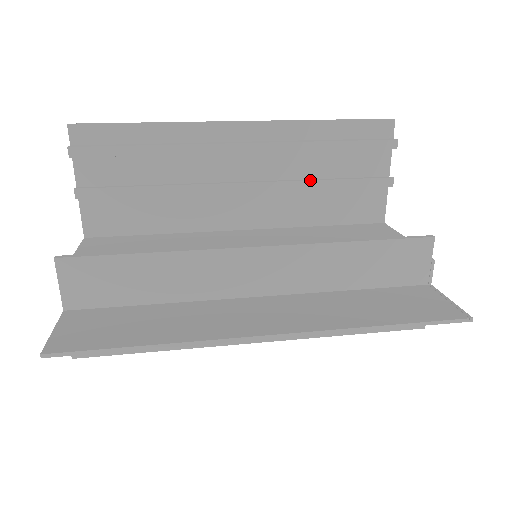
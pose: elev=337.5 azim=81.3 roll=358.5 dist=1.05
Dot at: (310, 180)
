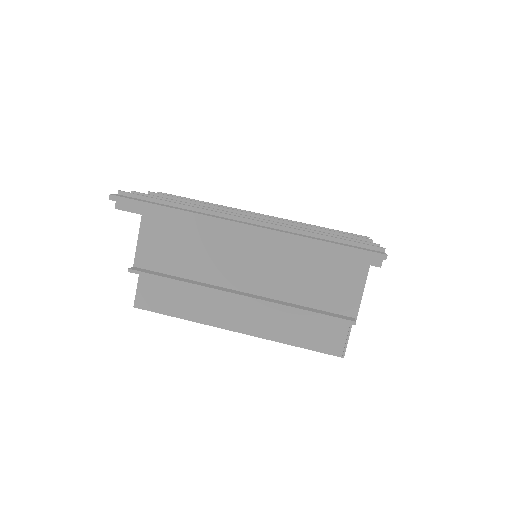
Dot at: occluded
